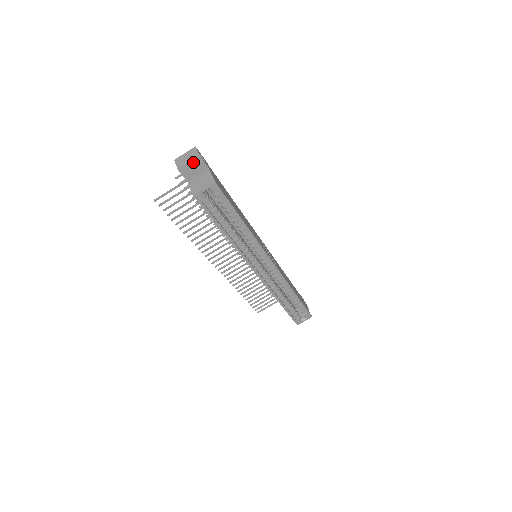
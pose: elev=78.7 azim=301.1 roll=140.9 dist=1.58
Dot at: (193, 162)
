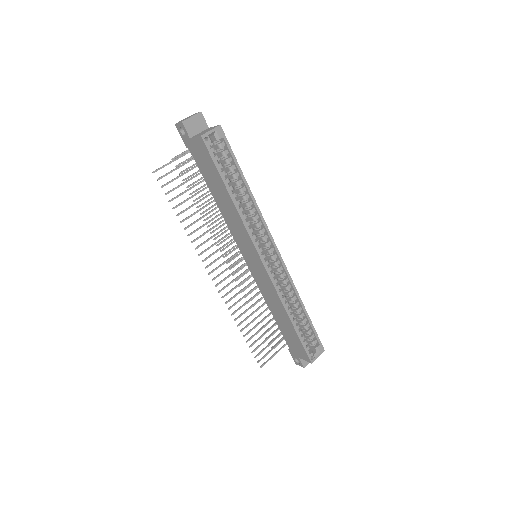
Dot at: (195, 117)
